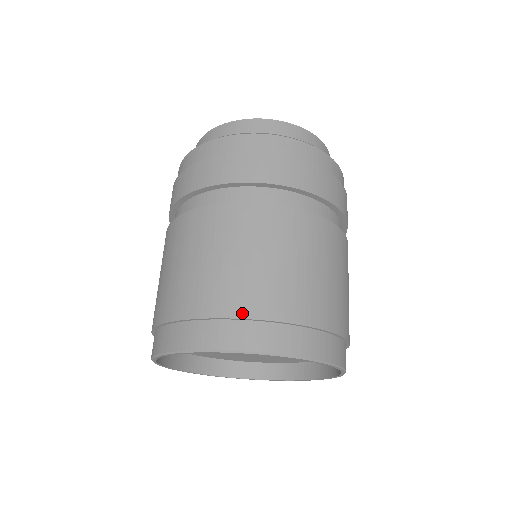
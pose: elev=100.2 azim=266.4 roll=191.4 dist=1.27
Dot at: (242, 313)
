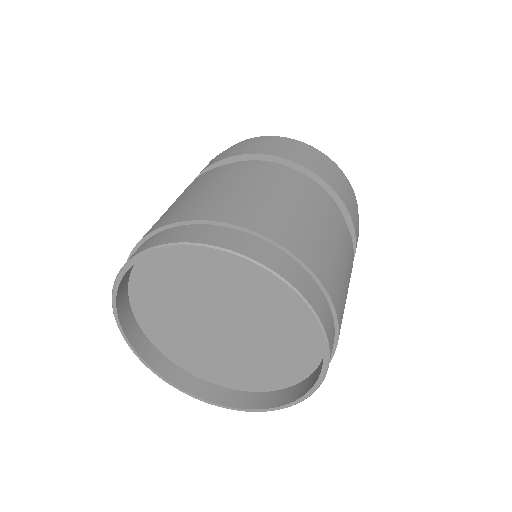
Dot at: (261, 230)
